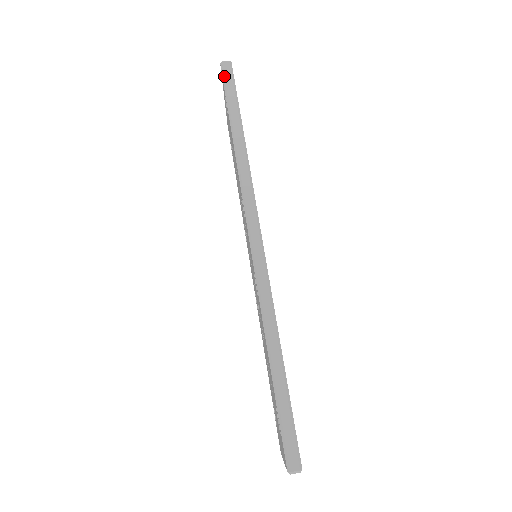
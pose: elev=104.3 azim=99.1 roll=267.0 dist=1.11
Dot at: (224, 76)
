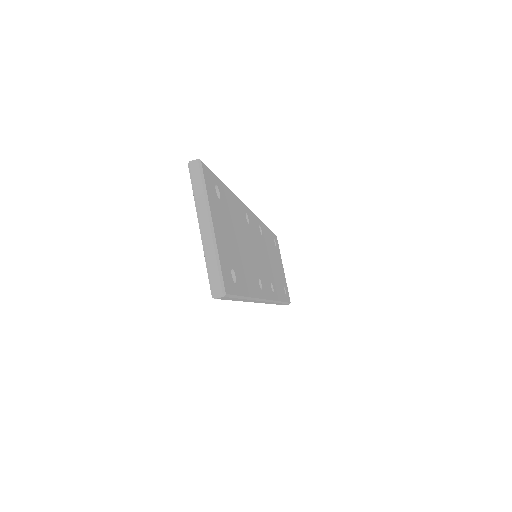
Dot at: occluded
